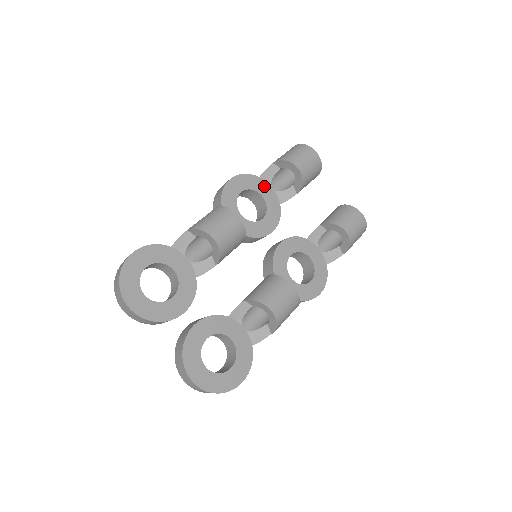
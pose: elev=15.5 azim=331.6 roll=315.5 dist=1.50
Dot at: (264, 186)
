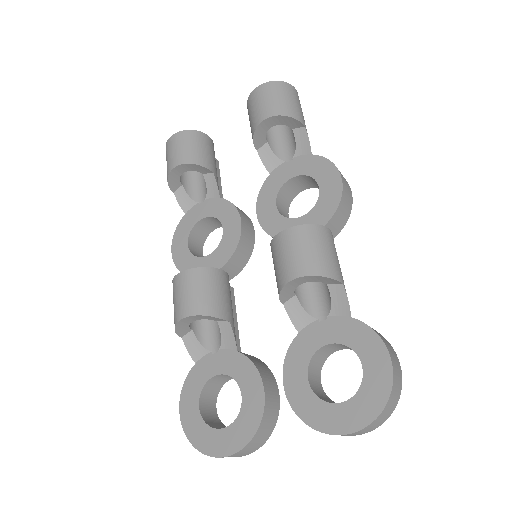
Dot at: (195, 212)
